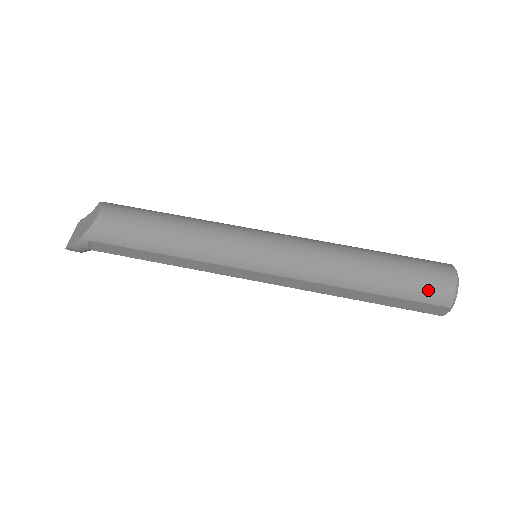
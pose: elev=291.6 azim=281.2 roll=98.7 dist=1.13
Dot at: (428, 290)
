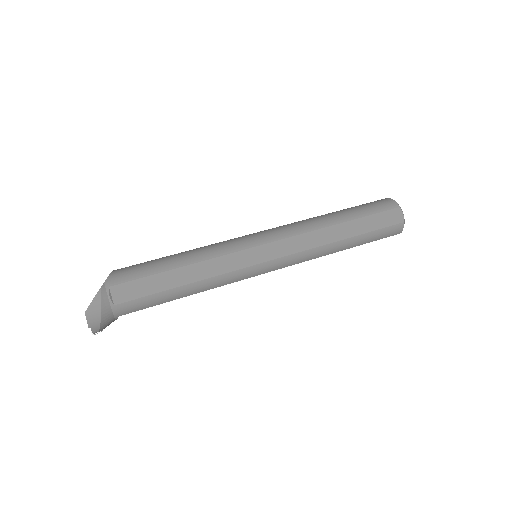
Dot at: (377, 204)
